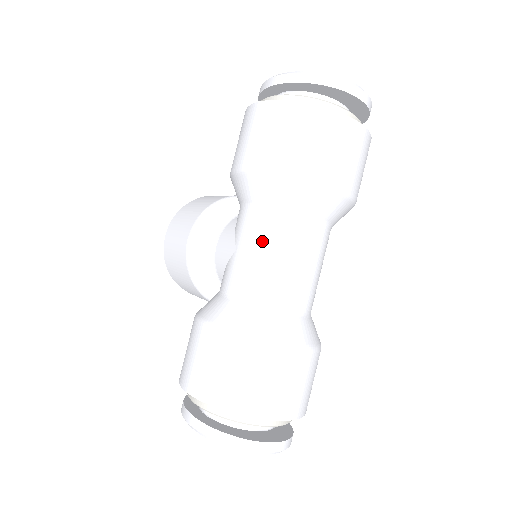
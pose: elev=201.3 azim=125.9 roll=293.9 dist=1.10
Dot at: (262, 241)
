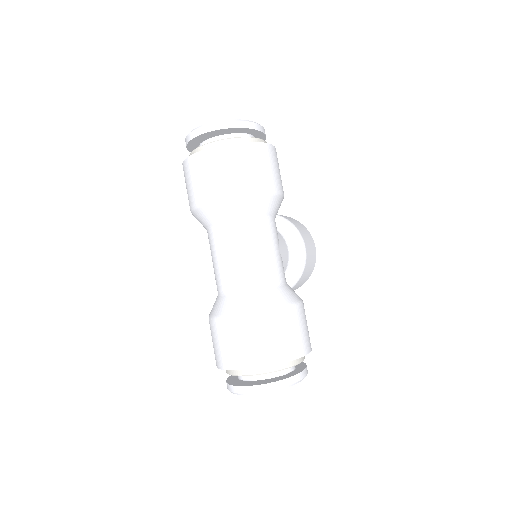
Dot at: (211, 253)
